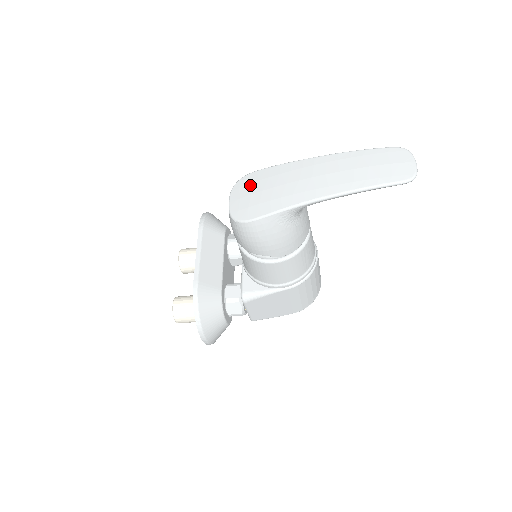
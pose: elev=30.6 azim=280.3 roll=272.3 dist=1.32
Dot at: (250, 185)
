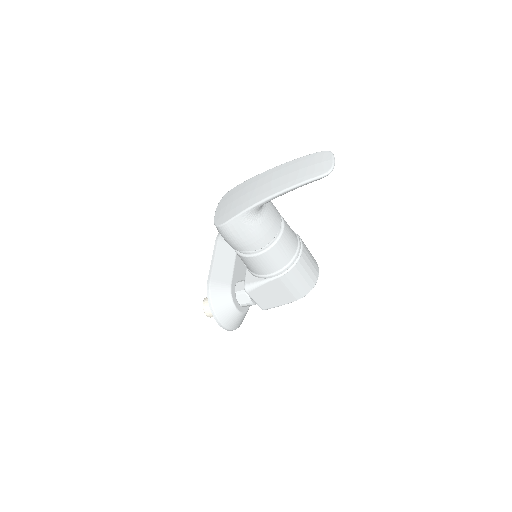
Dot at: (227, 199)
